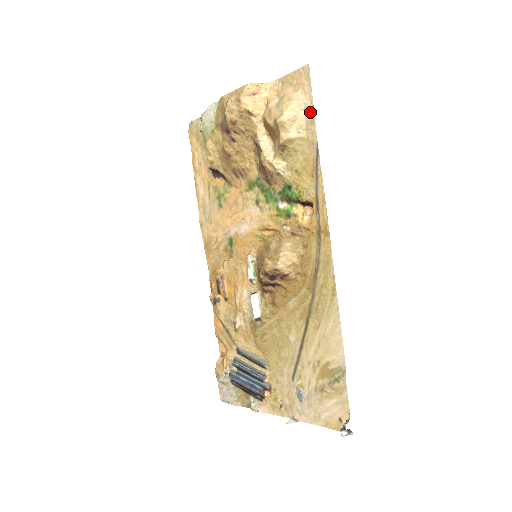
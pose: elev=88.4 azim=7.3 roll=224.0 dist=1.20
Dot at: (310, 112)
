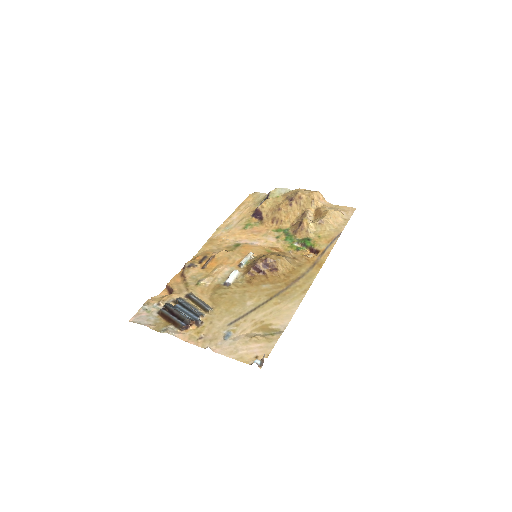
Dot at: (345, 221)
